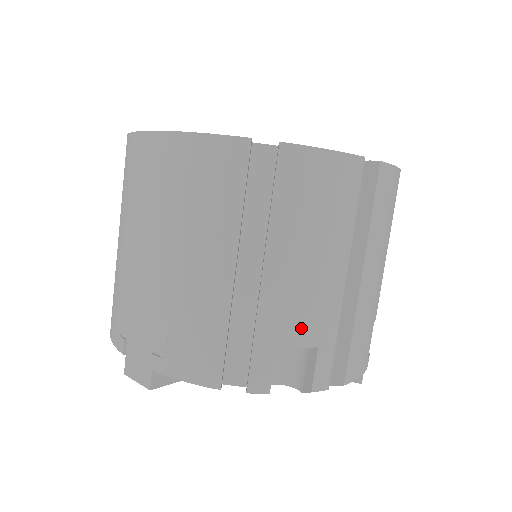
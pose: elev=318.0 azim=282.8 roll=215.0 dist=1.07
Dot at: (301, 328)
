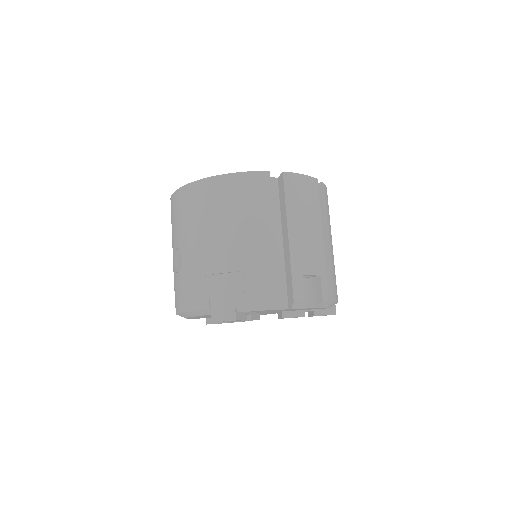
Dot at: (311, 264)
